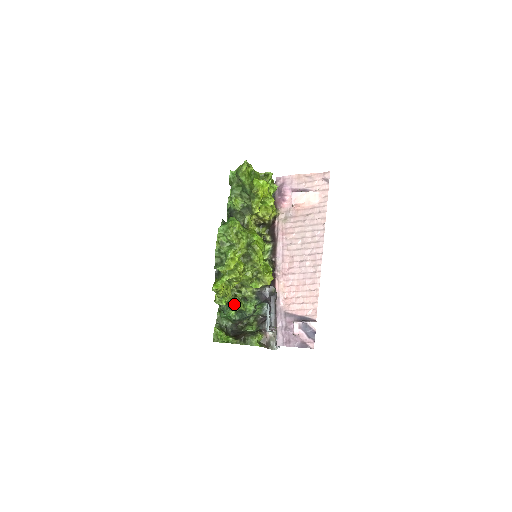
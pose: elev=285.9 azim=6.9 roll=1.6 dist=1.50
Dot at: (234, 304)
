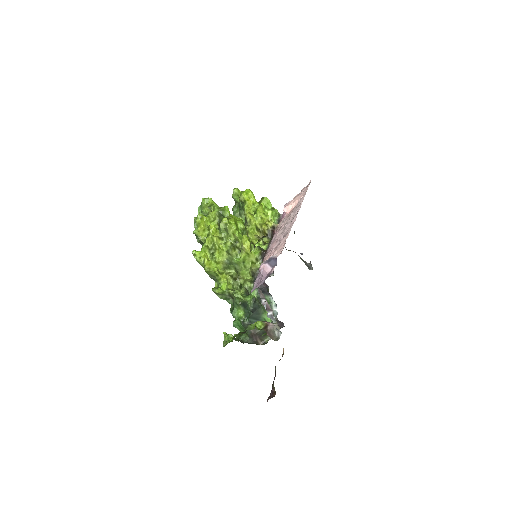
Dot at: (233, 295)
